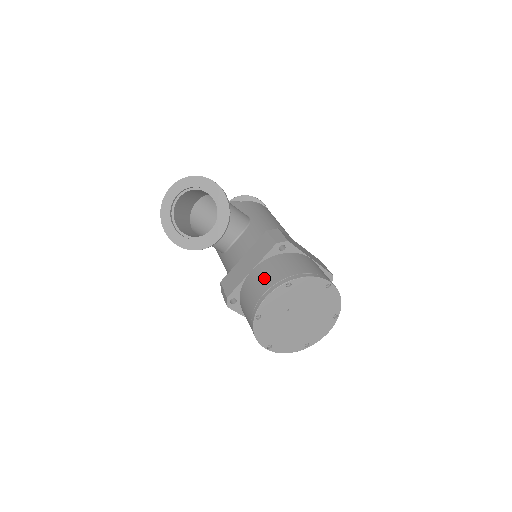
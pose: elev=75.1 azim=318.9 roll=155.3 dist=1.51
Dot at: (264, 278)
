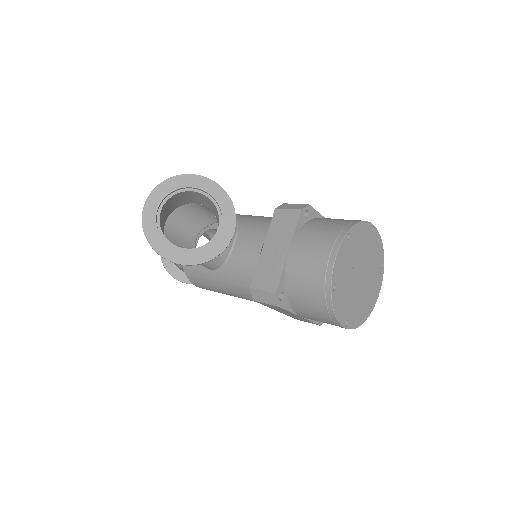
Dot at: (314, 246)
